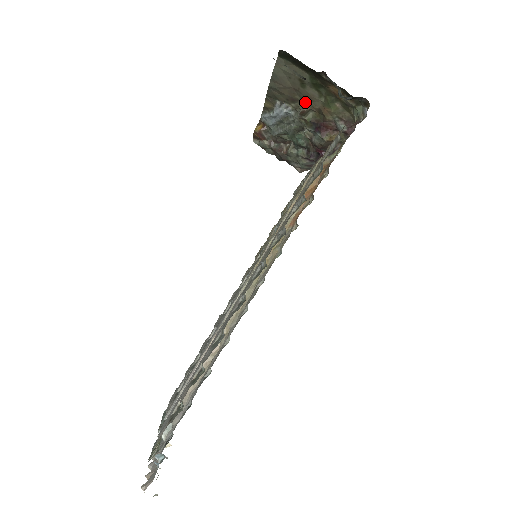
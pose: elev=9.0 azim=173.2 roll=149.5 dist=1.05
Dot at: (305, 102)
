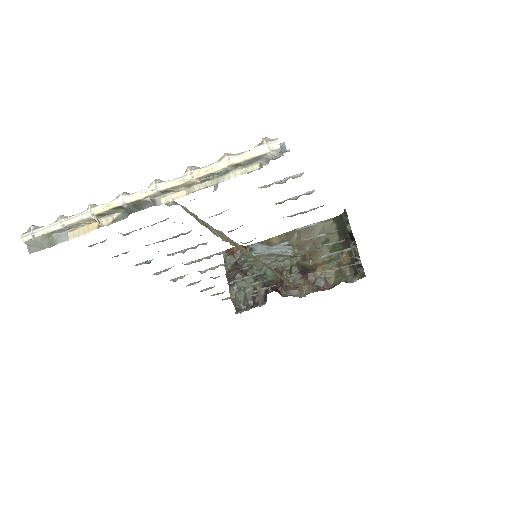
Dot at: (309, 255)
